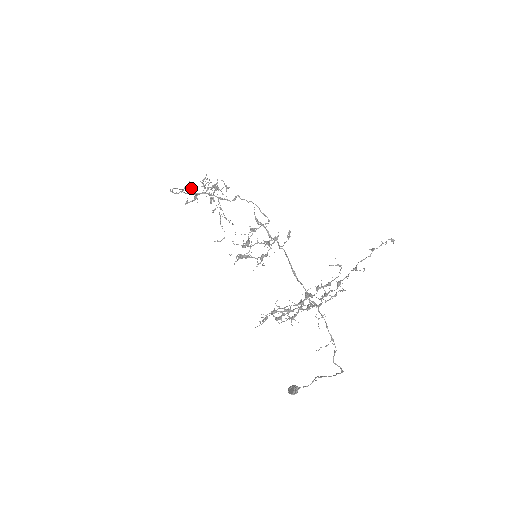
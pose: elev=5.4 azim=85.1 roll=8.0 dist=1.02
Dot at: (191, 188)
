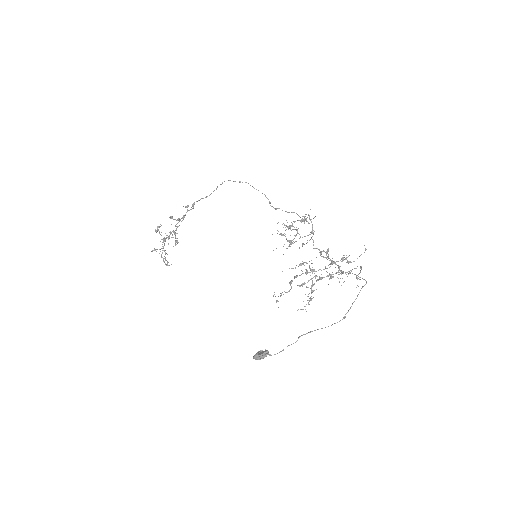
Dot at: occluded
